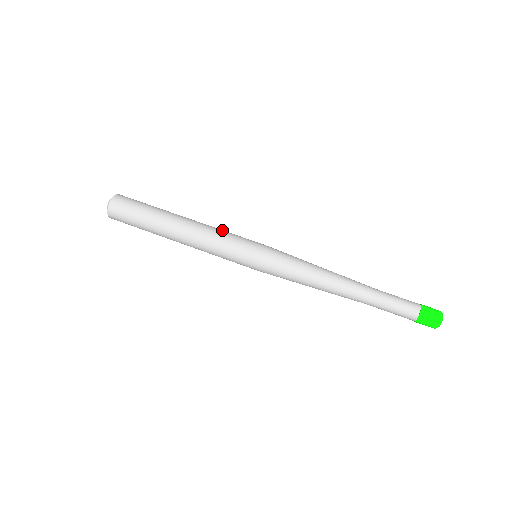
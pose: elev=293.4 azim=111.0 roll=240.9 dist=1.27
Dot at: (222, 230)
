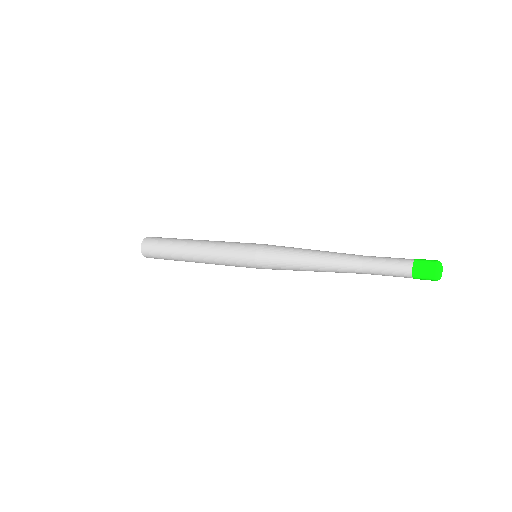
Dot at: occluded
